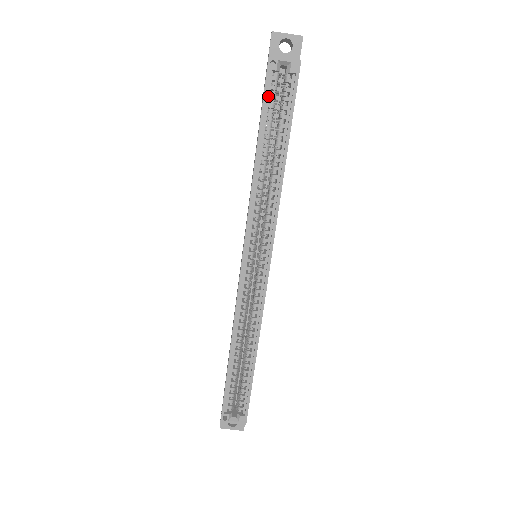
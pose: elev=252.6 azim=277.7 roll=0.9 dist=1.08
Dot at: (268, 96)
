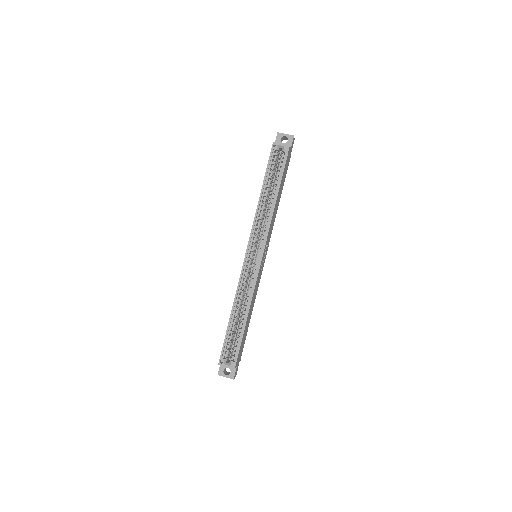
Dot at: (271, 163)
